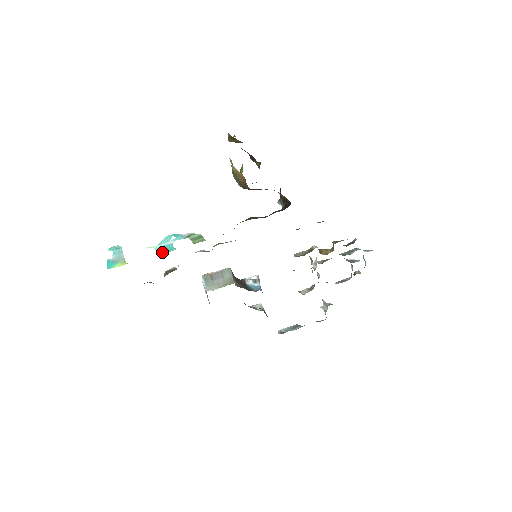
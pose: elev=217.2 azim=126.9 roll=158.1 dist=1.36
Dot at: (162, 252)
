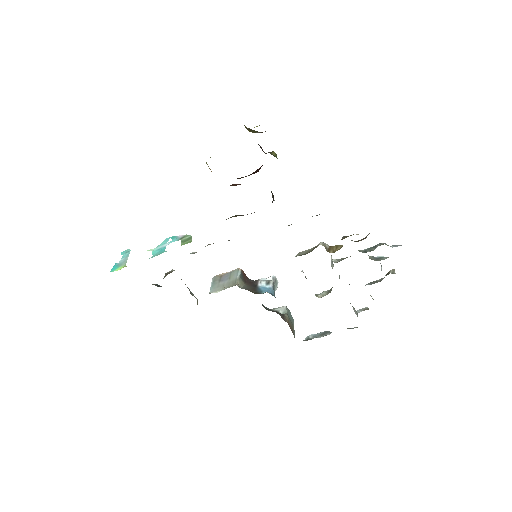
Dot at: (154, 255)
